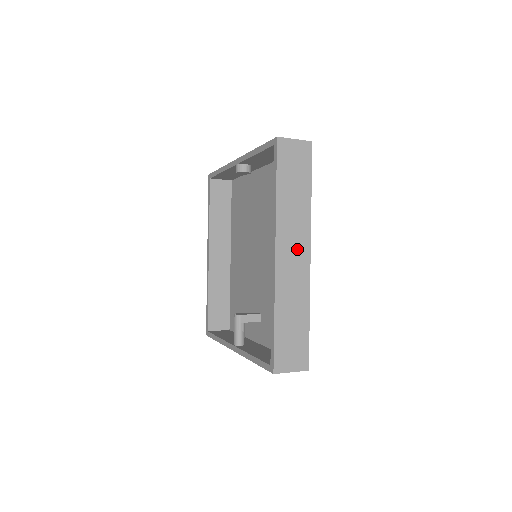
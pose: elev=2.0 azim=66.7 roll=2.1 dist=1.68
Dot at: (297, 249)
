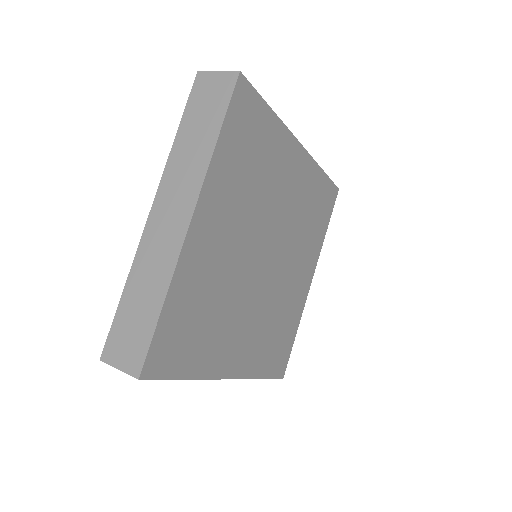
Dot at: occluded
